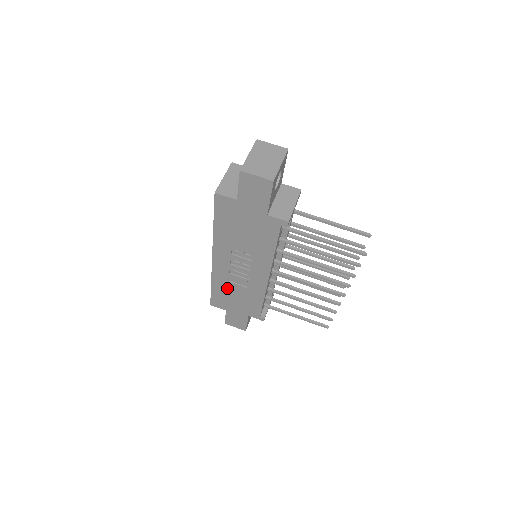
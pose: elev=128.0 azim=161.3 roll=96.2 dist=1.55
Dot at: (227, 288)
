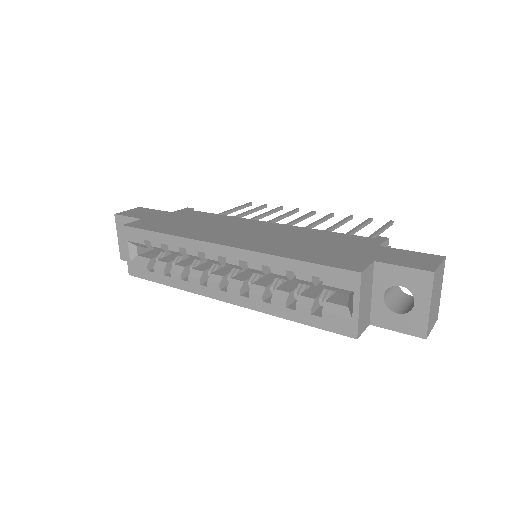
Dot at: occluded
